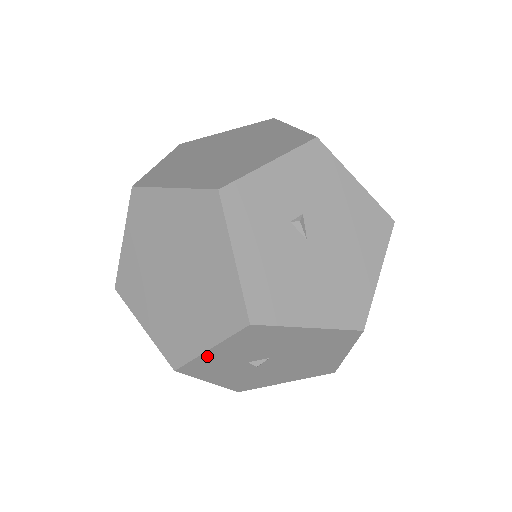
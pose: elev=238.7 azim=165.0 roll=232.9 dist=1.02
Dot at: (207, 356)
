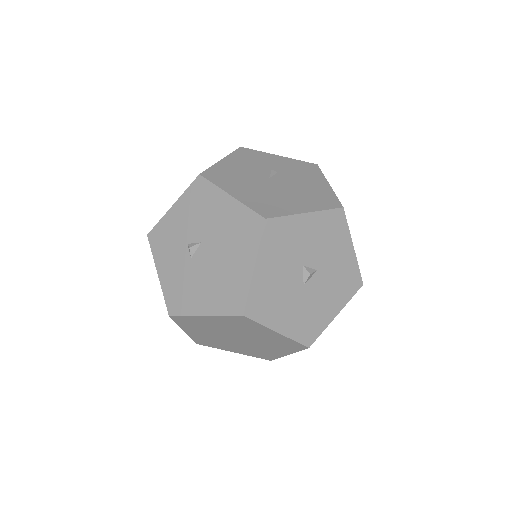
Dot at: (169, 217)
